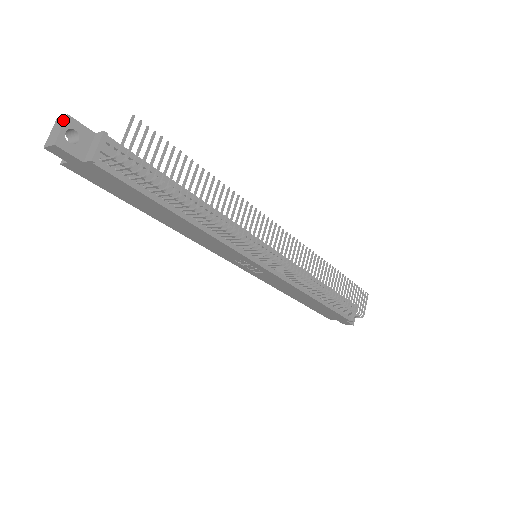
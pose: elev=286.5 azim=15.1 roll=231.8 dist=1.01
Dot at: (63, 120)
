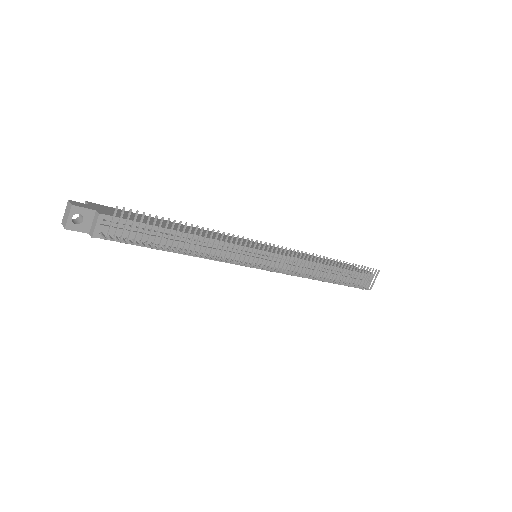
Dot at: (70, 208)
